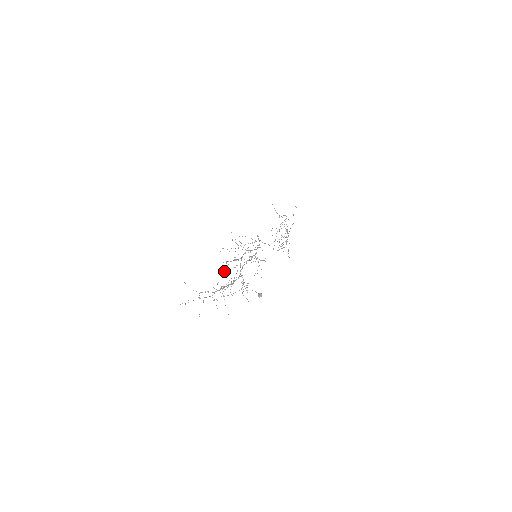
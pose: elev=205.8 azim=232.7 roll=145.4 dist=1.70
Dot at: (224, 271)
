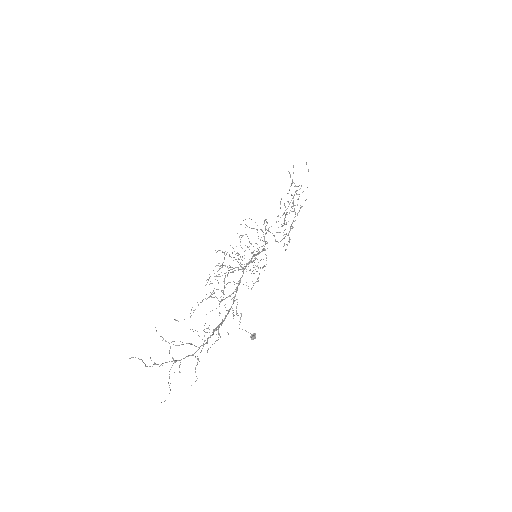
Dot at: occluded
